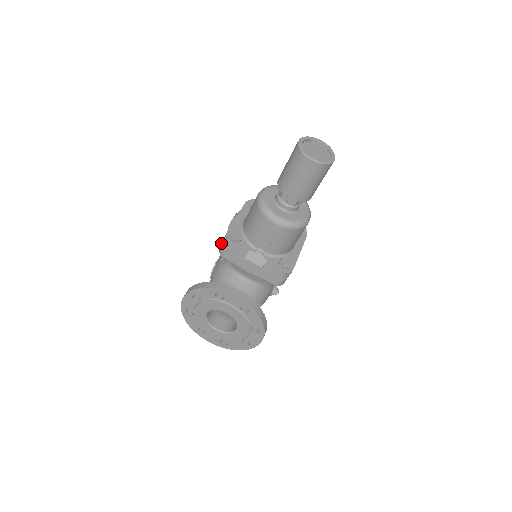
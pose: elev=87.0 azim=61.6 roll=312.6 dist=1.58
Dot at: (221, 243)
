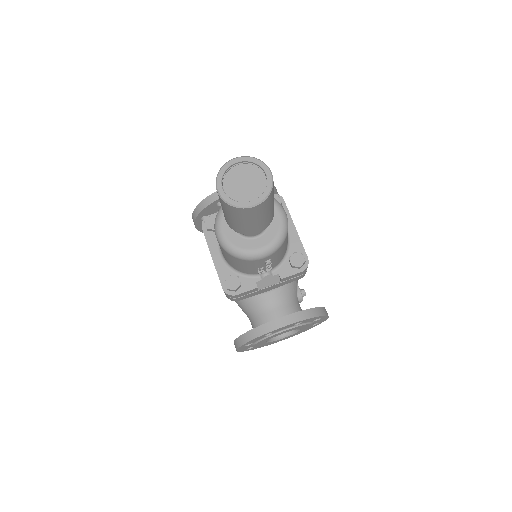
Dot at: occluded
